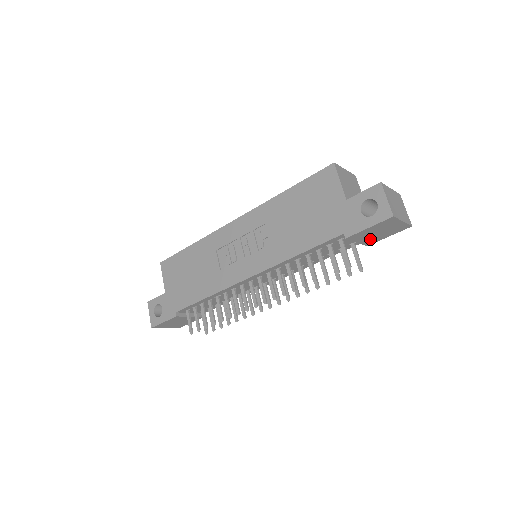
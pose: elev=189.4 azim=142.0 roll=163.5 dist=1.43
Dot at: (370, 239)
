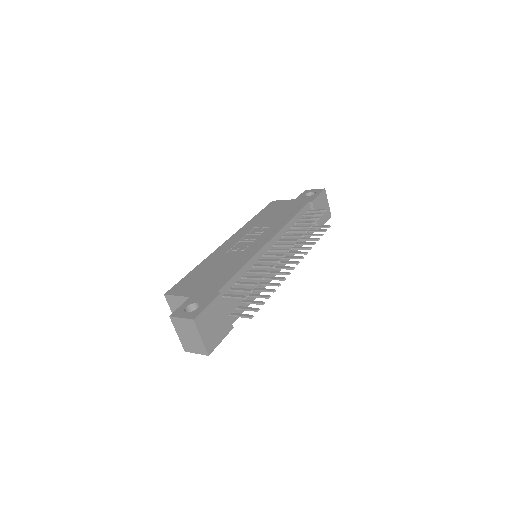
Dot at: occluded
